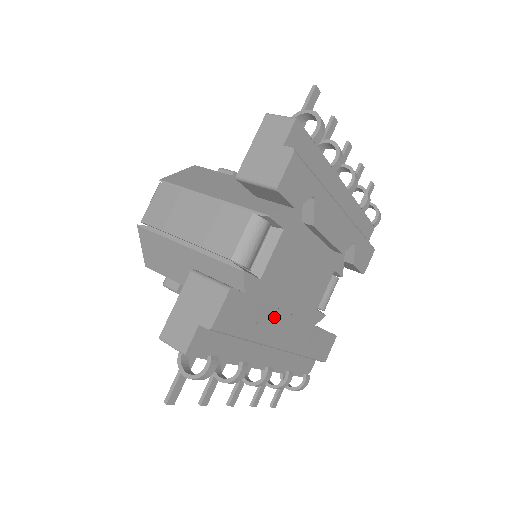
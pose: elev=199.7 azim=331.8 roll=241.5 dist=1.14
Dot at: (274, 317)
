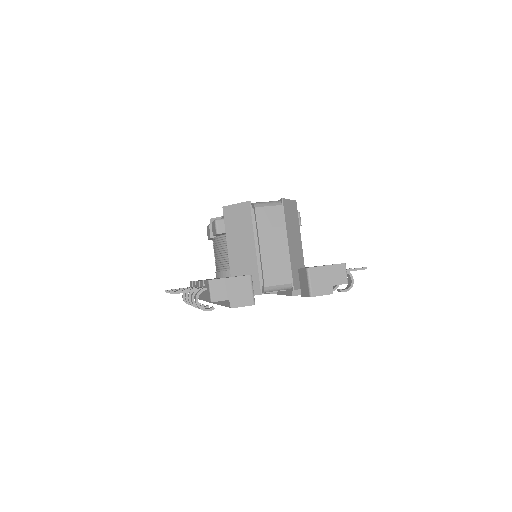
Dot at: occluded
